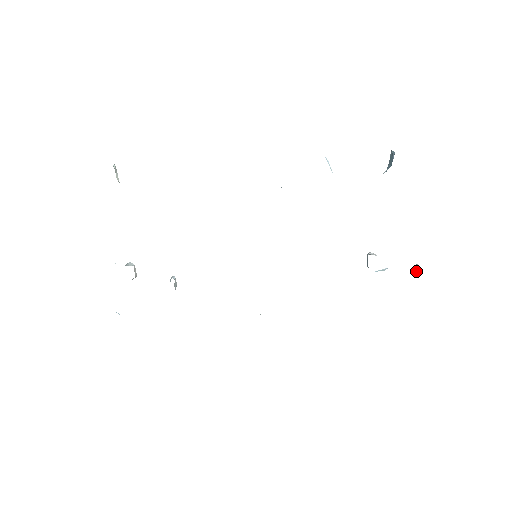
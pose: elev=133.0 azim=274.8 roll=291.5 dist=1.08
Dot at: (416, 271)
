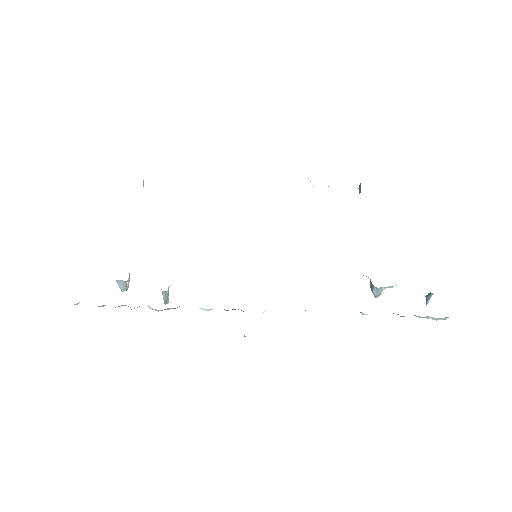
Dot at: (427, 300)
